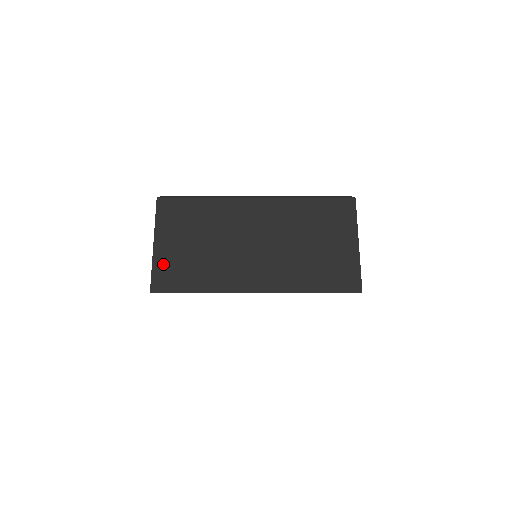
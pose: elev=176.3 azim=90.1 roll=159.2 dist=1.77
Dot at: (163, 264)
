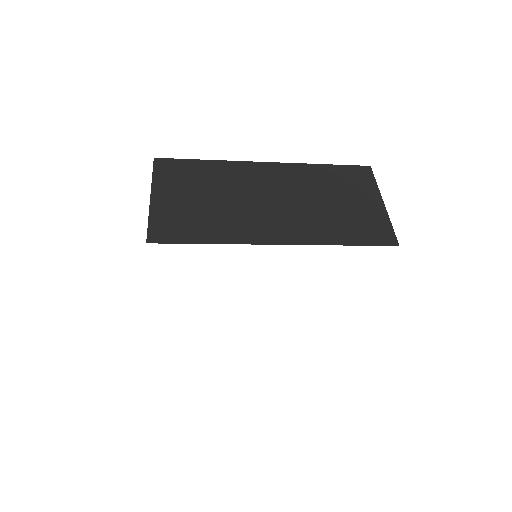
Dot at: (162, 216)
